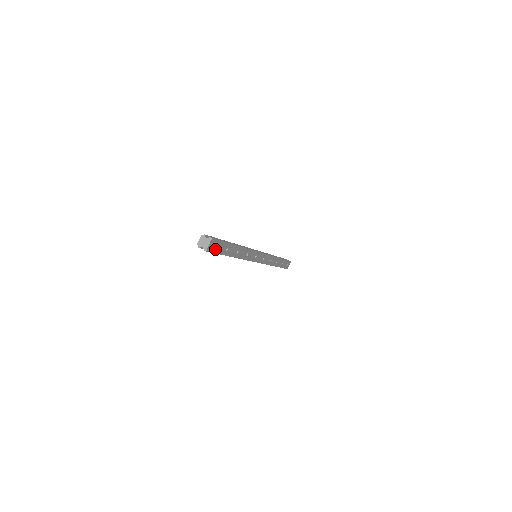
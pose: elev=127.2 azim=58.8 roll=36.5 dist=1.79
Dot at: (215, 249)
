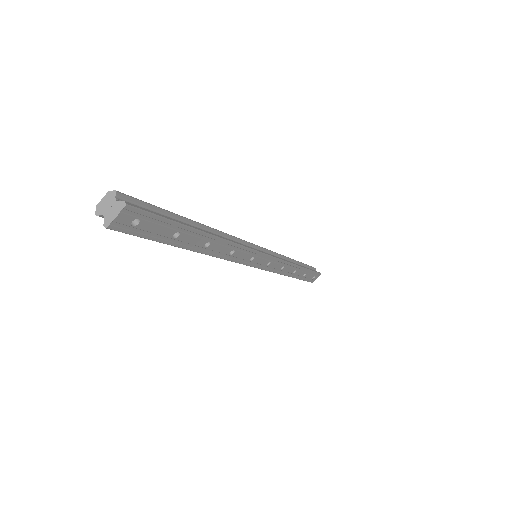
Dot at: (139, 228)
